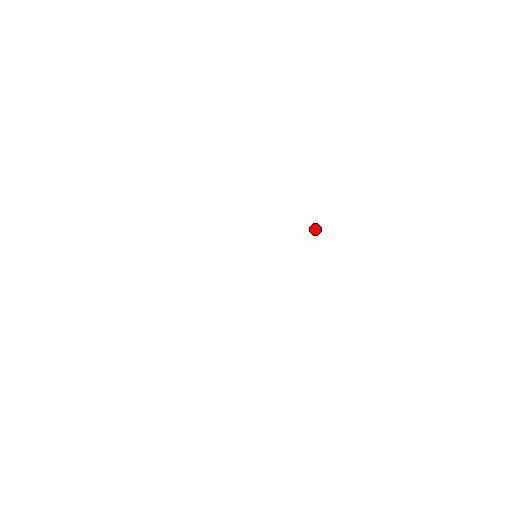
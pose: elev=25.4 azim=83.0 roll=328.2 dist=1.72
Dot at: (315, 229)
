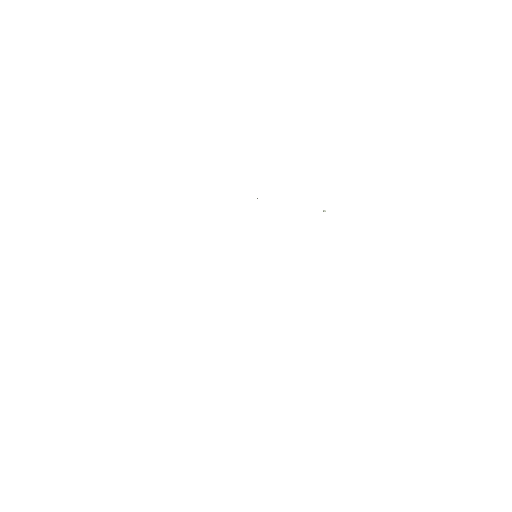
Dot at: (323, 210)
